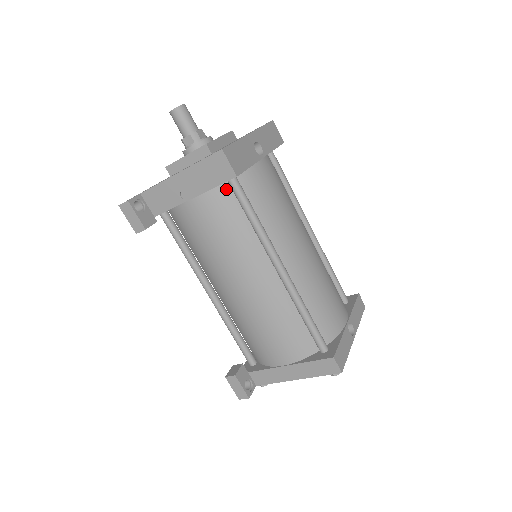
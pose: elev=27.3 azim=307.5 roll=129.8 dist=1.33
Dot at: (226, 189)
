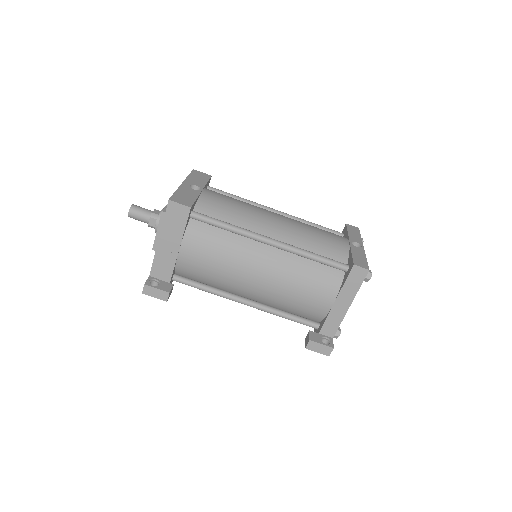
Dot at: (194, 224)
